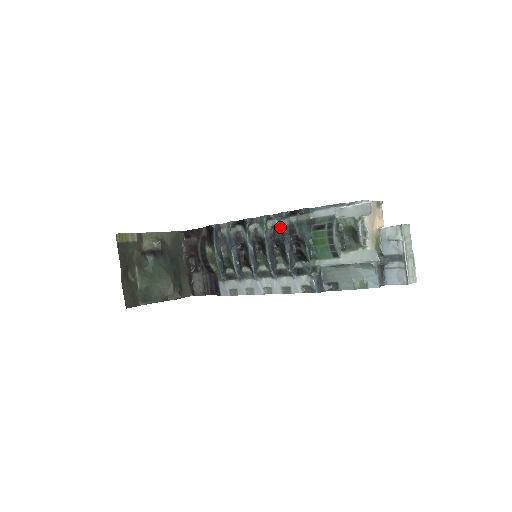
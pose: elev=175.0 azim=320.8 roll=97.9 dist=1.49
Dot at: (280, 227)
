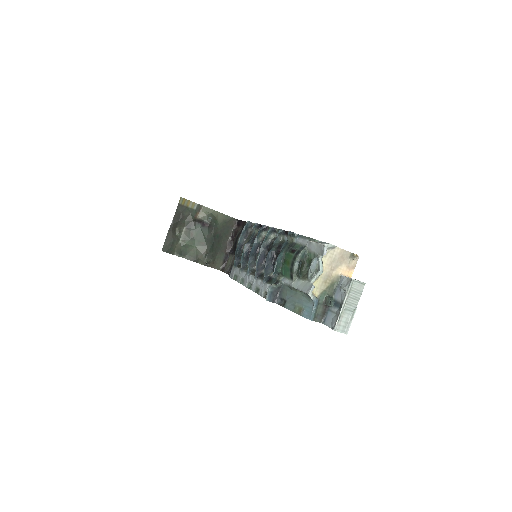
Dot at: (276, 240)
